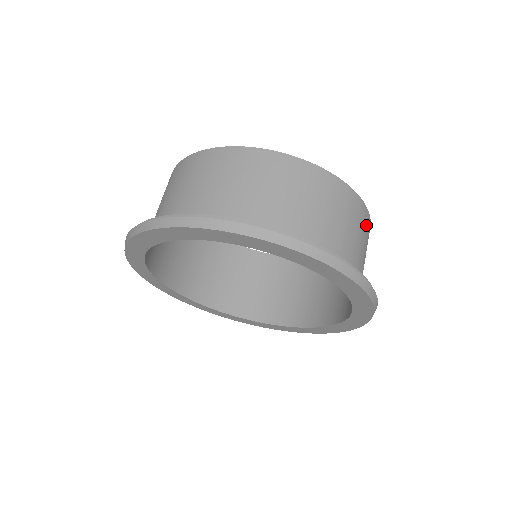
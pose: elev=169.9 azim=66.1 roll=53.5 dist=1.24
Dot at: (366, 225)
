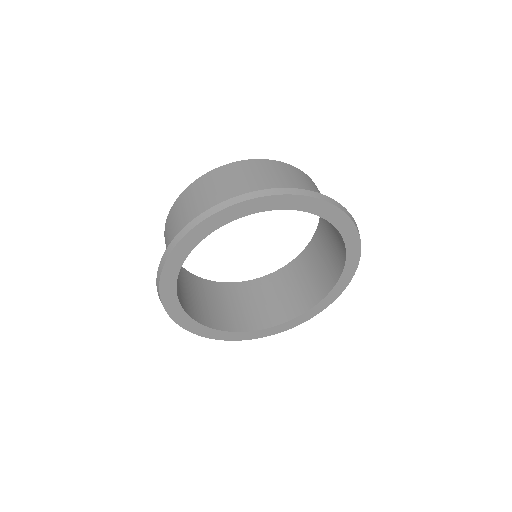
Dot at: occluded
